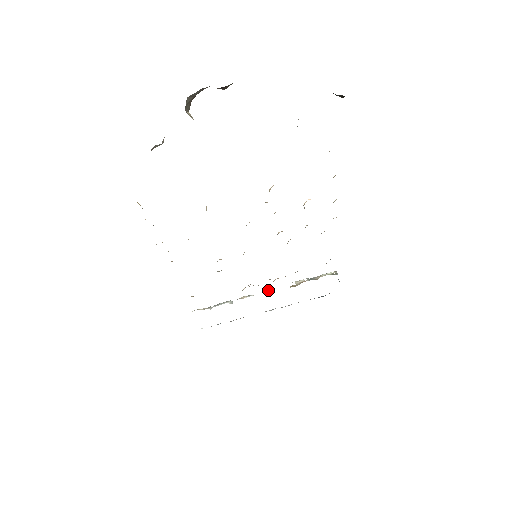
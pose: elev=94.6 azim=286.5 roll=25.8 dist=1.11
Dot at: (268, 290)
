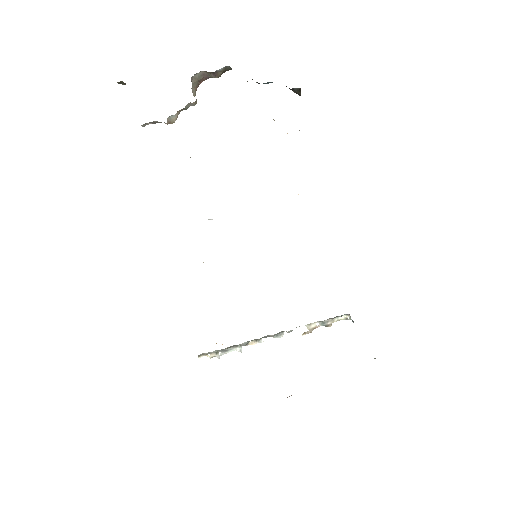
Dot at: (279, 335)
